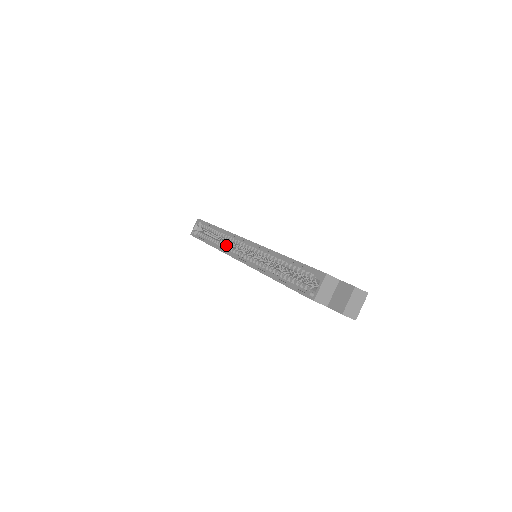
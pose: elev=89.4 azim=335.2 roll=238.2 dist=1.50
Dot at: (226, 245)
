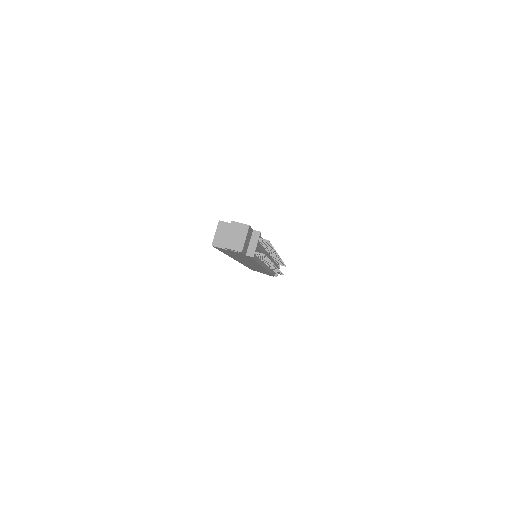
Dot at: occluded
